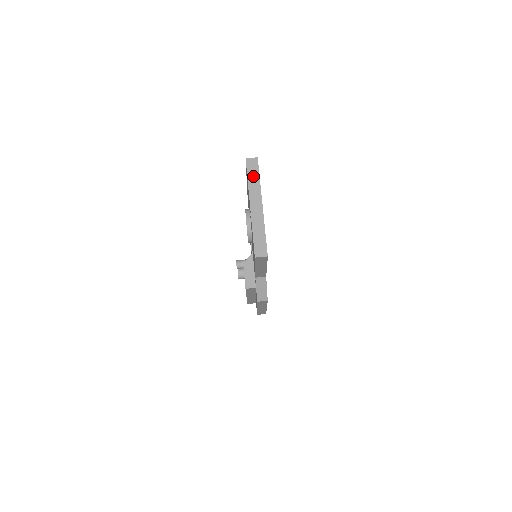
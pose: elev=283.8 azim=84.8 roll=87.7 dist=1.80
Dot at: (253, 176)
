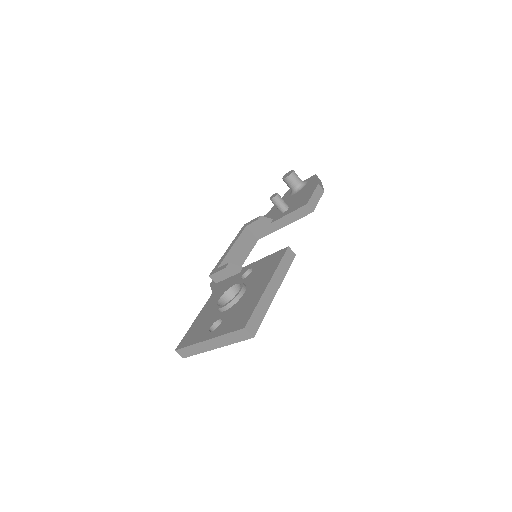
Dot at: (233, 338)
